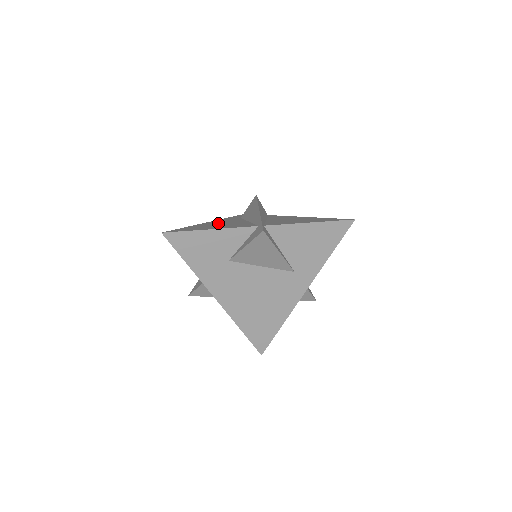
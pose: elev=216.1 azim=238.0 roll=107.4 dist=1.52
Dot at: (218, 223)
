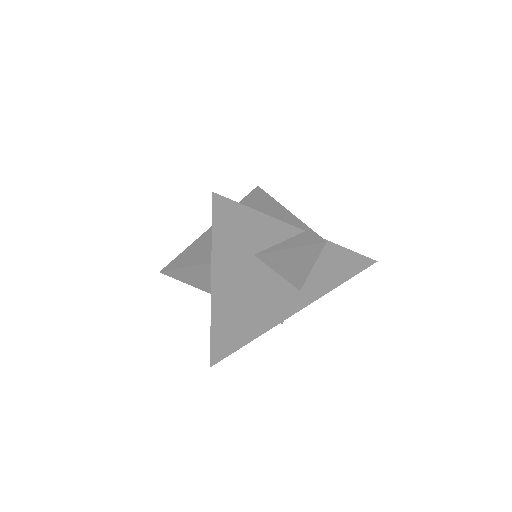
Dot at: occluded
